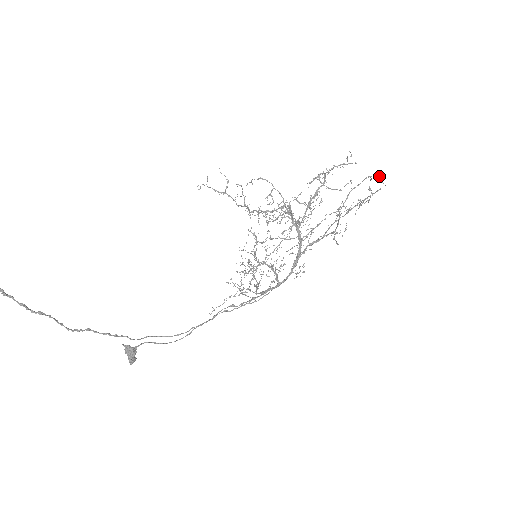
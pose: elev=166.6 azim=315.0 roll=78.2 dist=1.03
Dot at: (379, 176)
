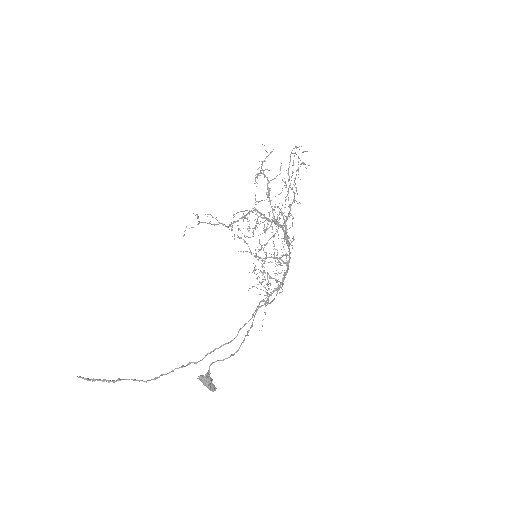
Dot at: occluded
